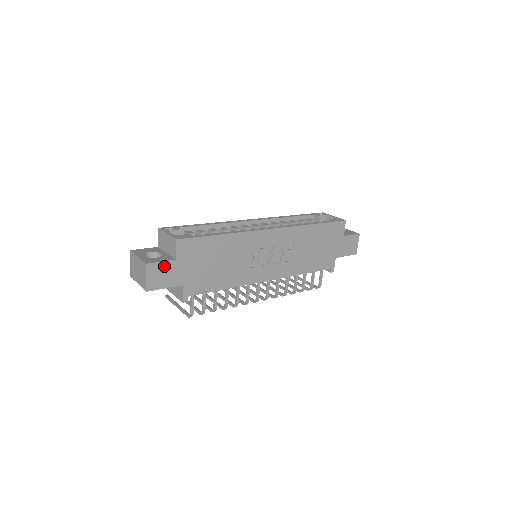
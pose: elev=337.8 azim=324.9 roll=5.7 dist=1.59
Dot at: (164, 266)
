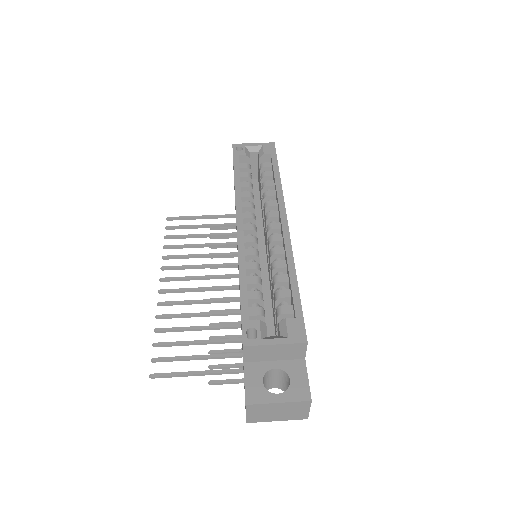
Dot at: (307, 379)
